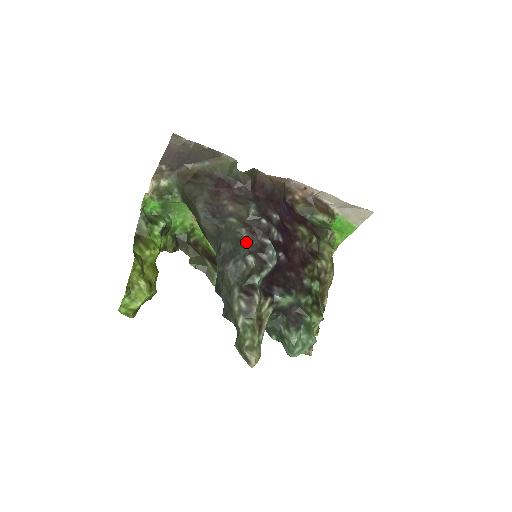
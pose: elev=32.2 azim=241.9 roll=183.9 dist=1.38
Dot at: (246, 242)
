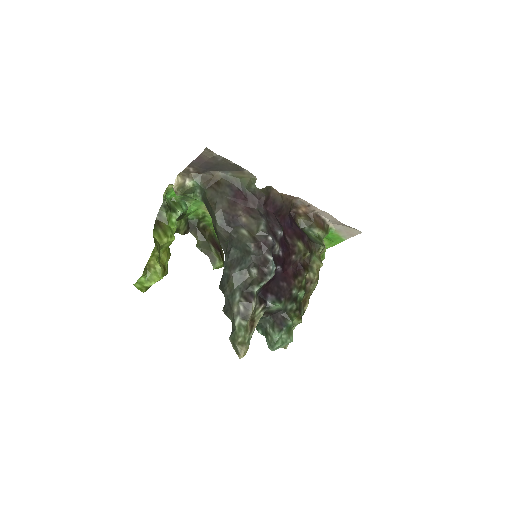
Dot at: (252, 255)
